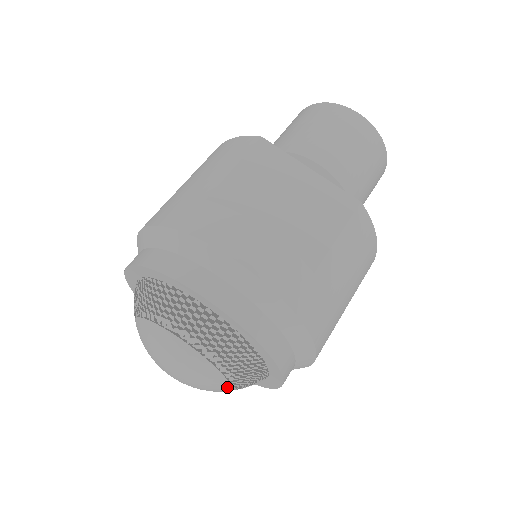
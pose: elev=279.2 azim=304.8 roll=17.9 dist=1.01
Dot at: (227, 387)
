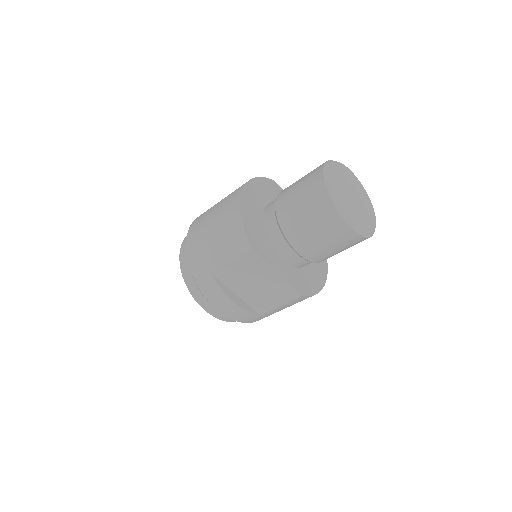
Dot at: occluded
